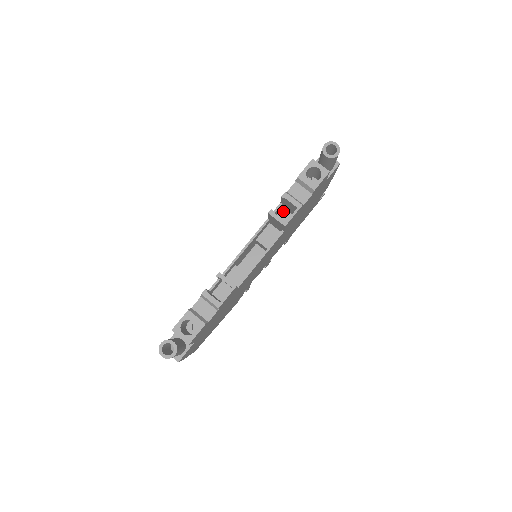
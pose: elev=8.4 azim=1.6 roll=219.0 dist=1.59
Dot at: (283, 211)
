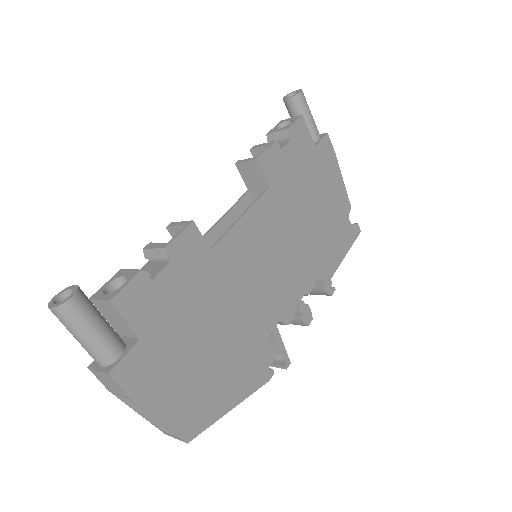
Dot at: occluded
